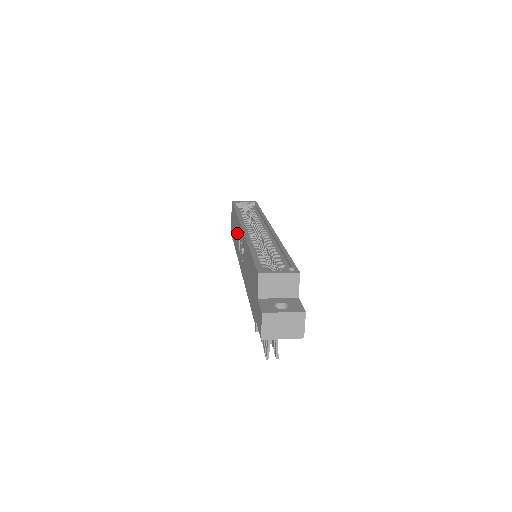
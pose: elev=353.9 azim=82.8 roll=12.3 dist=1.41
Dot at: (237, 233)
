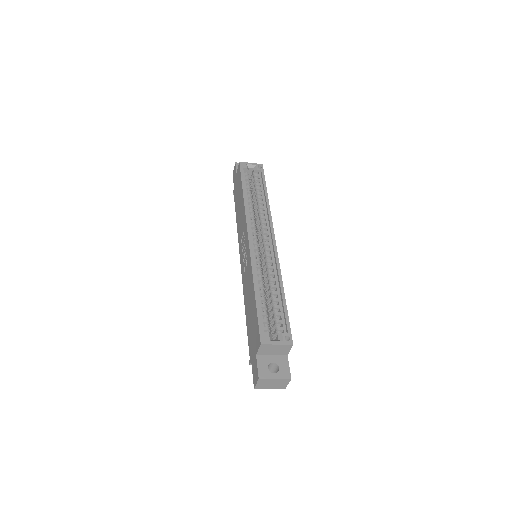
Dot at: (241, 219)
